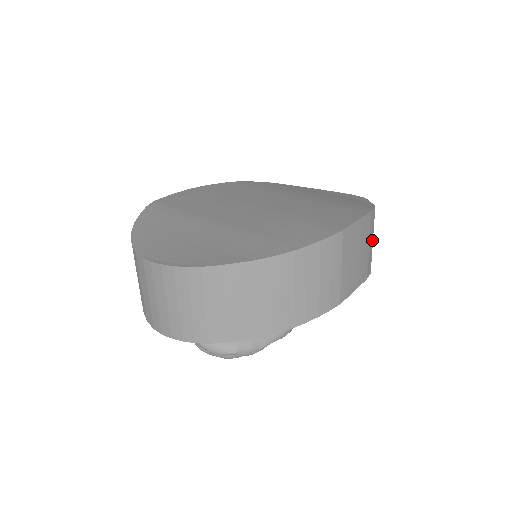
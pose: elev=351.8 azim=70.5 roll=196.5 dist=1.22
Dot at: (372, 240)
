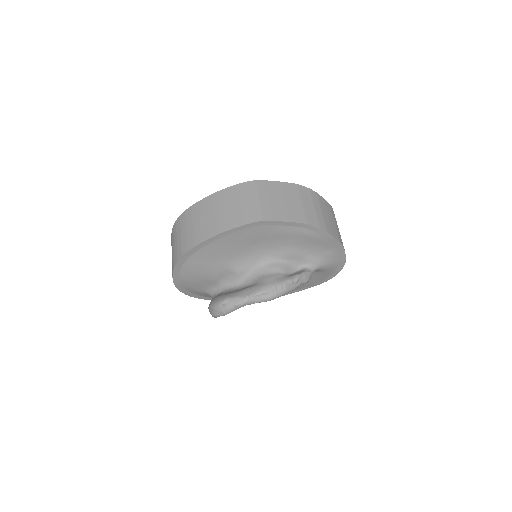
Dot at: (312, 206)
